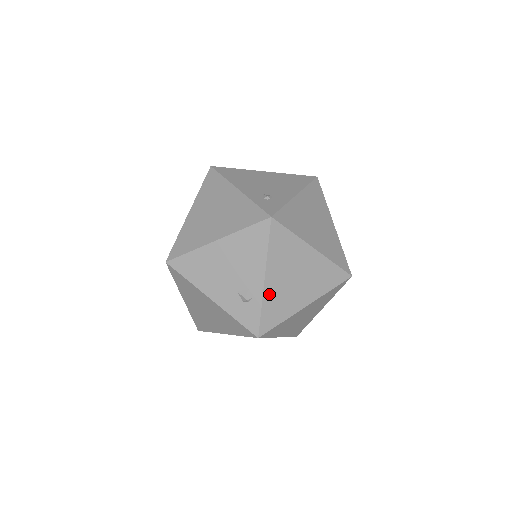
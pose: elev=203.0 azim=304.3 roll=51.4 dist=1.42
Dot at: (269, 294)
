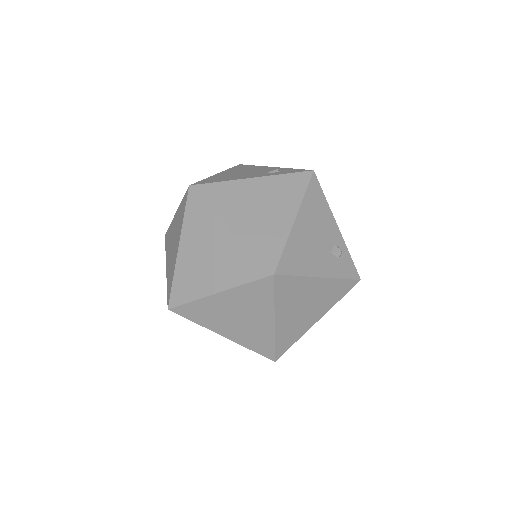
Dot at: (343, 239)
